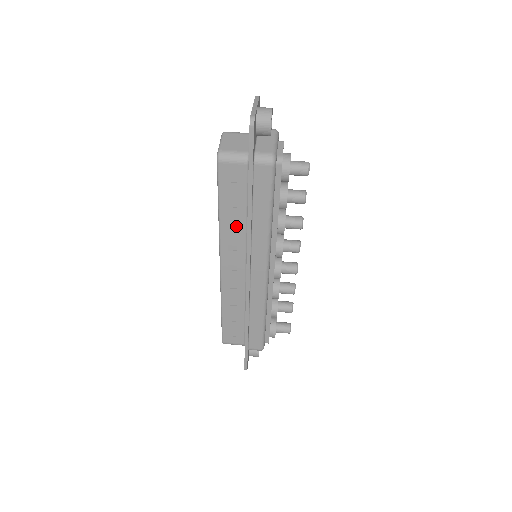
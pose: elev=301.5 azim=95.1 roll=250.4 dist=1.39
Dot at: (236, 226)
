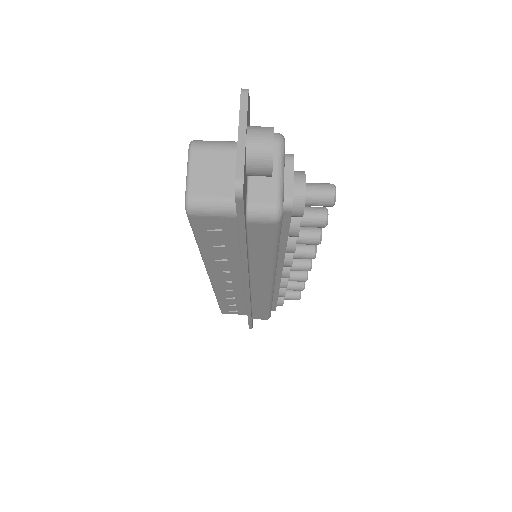
Dot at: (226, 257)
